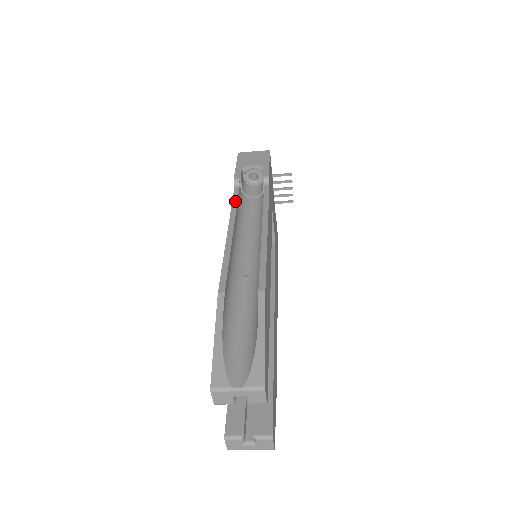
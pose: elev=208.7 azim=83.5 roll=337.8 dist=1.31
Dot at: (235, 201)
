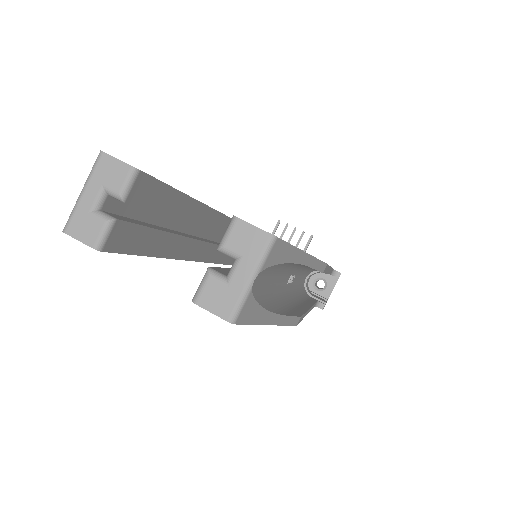
Dot at: occluded
